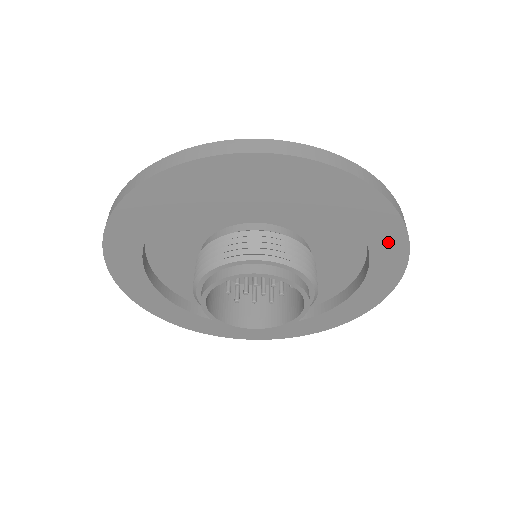
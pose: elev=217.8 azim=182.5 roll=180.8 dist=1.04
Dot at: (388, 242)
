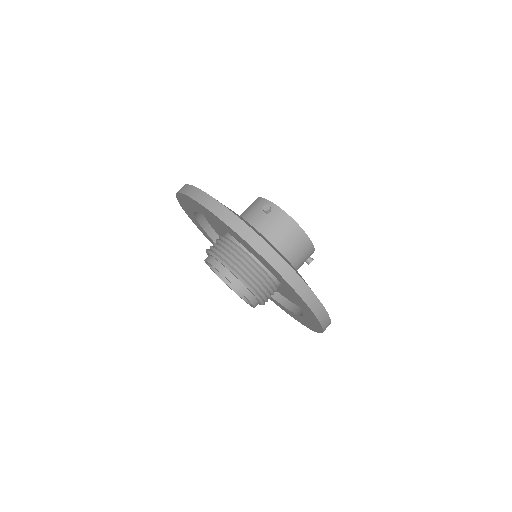
Dot at: (296, 296)
